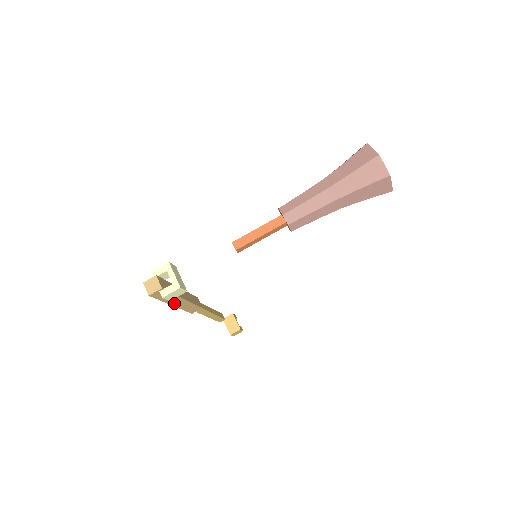
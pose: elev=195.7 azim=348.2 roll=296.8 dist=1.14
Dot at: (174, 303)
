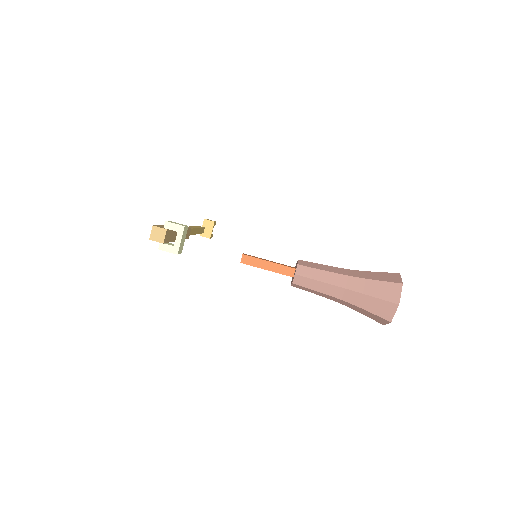
Dot at: occluded
